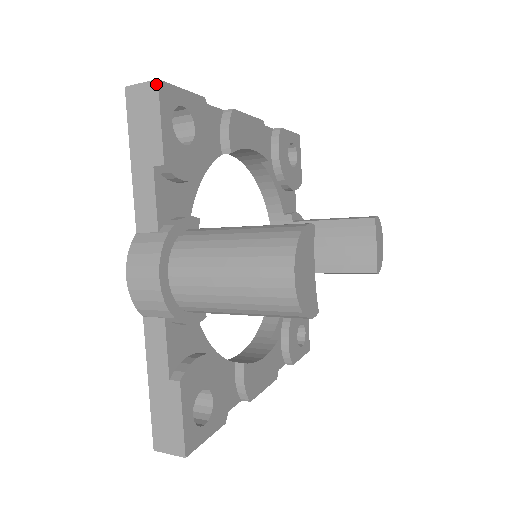
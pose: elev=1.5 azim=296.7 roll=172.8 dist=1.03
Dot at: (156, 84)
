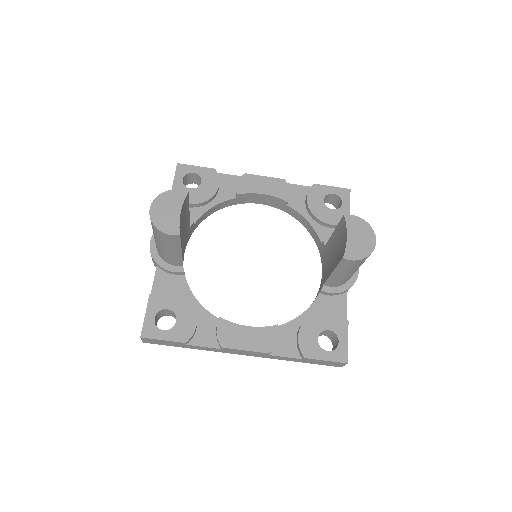
Dot at: (177, 165)
